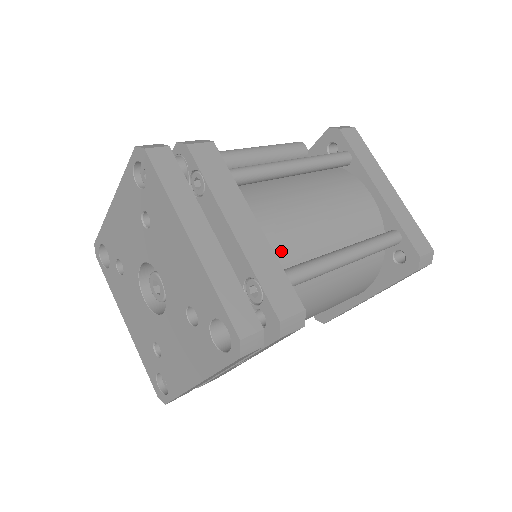
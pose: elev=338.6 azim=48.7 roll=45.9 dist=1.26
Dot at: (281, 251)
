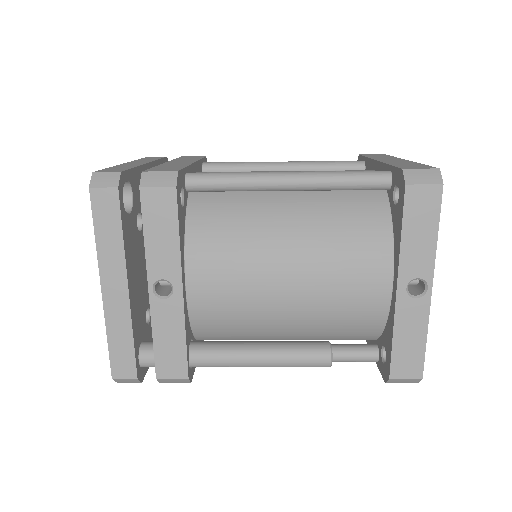
Dot at: occluded
